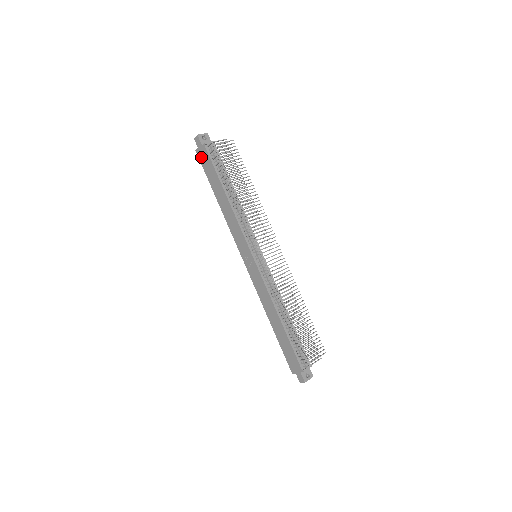
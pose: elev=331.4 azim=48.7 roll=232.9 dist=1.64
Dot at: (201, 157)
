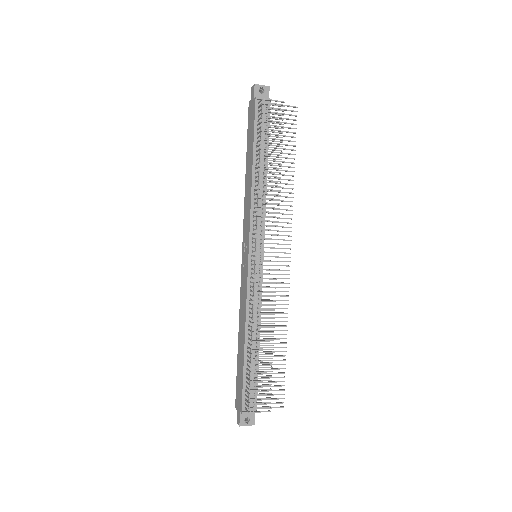
Dot at: (250, 113)
